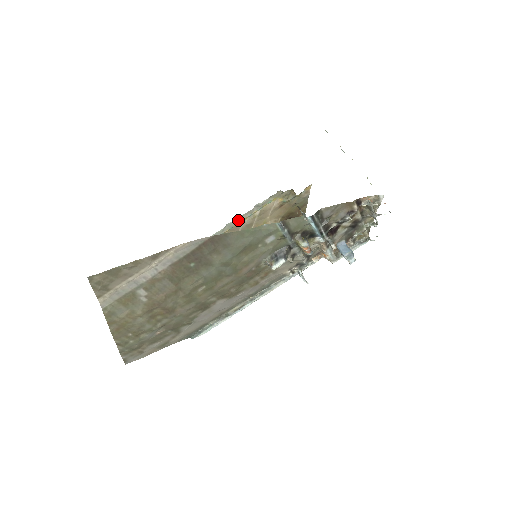
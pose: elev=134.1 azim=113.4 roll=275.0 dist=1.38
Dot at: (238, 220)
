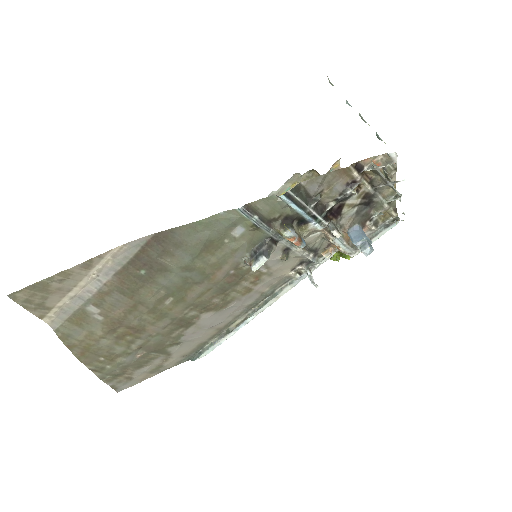
Dot at: occluded
